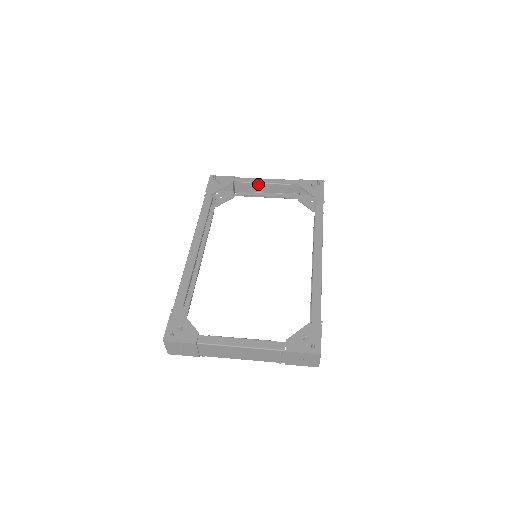
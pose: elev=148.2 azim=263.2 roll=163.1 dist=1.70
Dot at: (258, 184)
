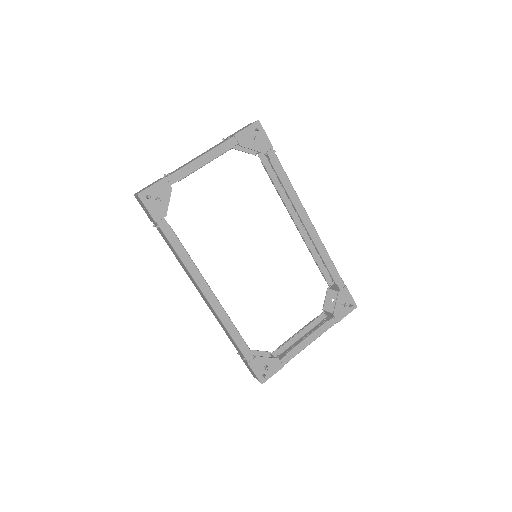
Dot at: occluded
